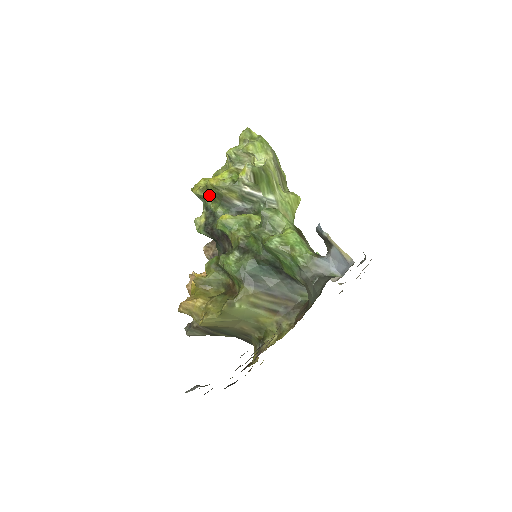
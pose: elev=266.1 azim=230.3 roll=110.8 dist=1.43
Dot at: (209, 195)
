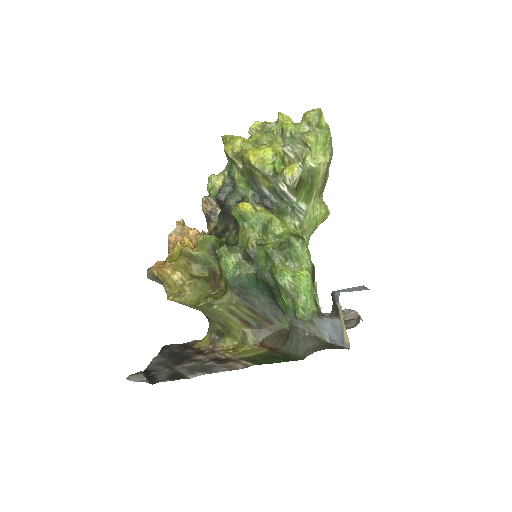
Dot at: (240, 164)
